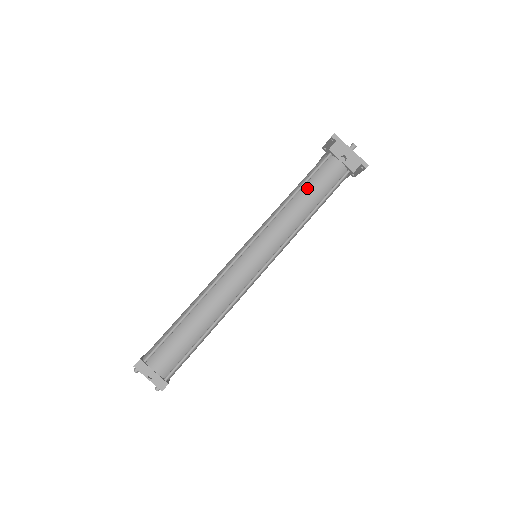
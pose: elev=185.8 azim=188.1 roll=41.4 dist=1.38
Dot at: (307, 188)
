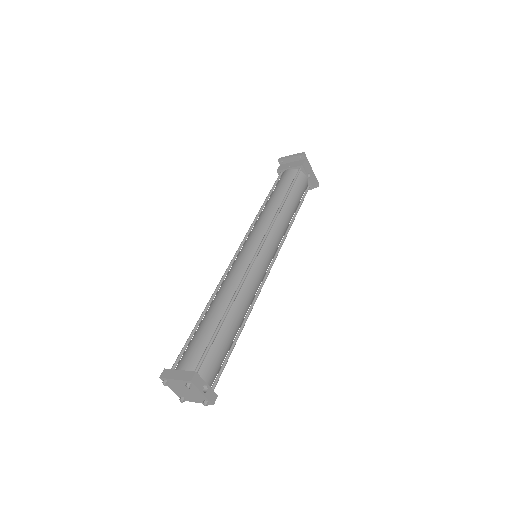
Dot at: (291, 196)
